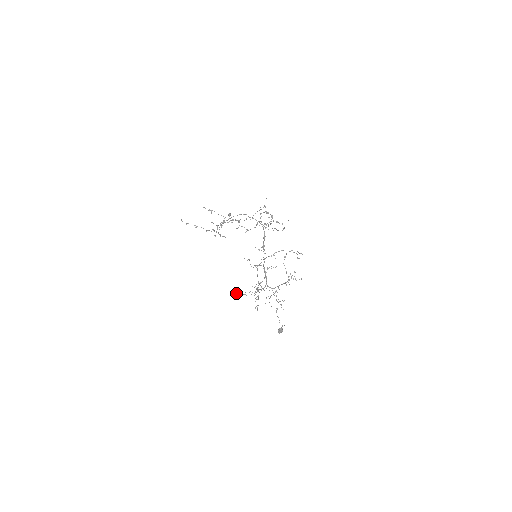
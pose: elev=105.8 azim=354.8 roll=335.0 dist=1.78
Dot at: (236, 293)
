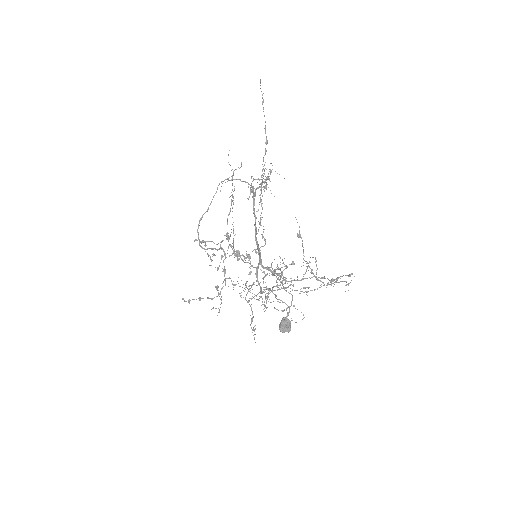
Dot at: (215, 308)
